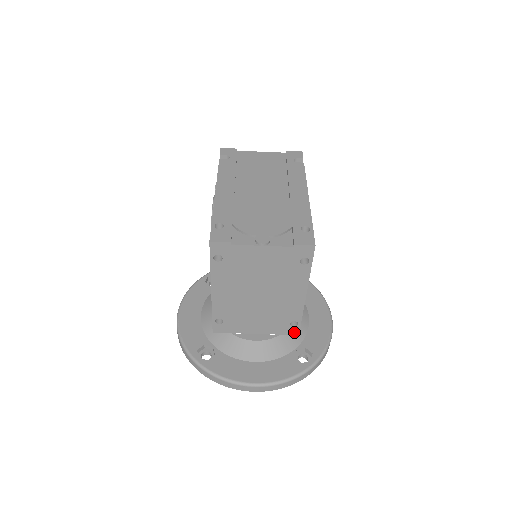
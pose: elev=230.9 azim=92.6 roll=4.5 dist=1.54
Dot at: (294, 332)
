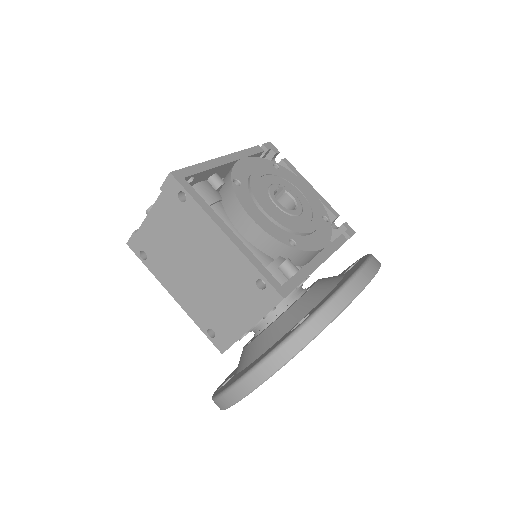
Dot at: (275, 298)
